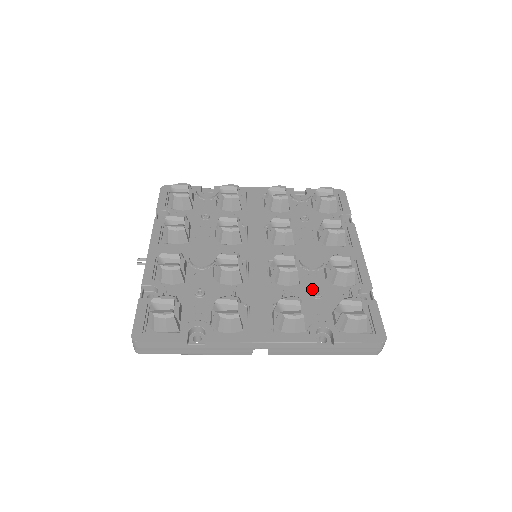
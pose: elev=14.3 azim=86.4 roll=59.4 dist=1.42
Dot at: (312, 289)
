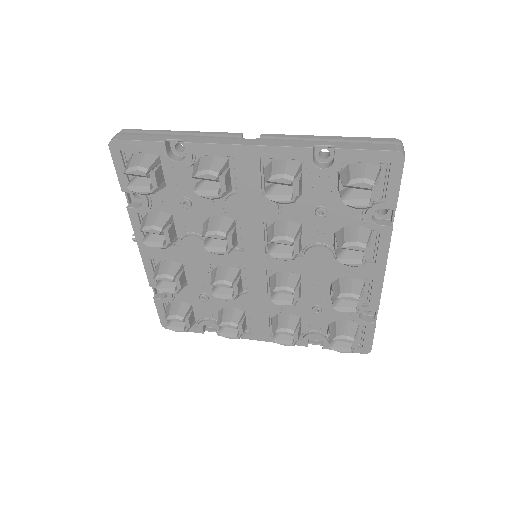
Dot at: (313, 303)
